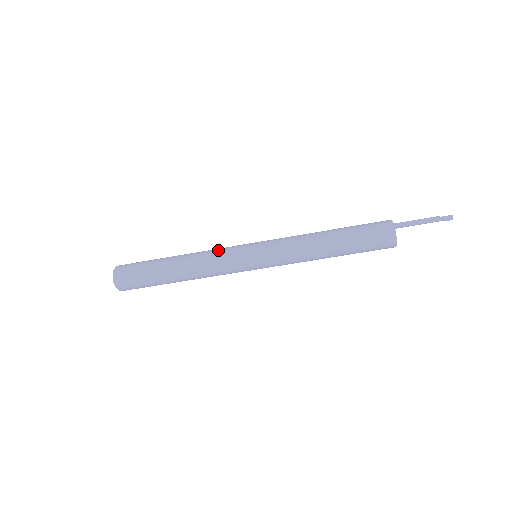
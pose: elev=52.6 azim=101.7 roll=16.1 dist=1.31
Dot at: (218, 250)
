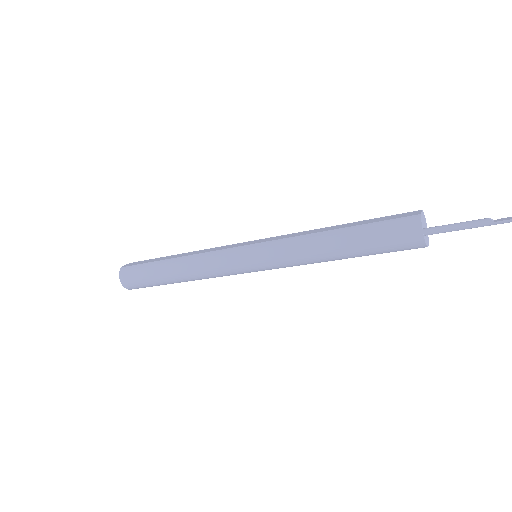
Dot at: (212, 260)
